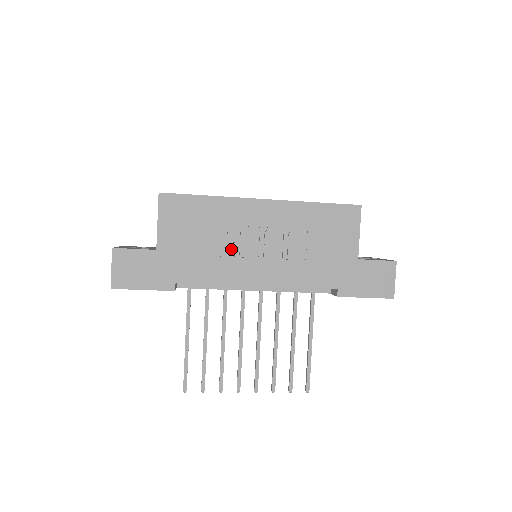
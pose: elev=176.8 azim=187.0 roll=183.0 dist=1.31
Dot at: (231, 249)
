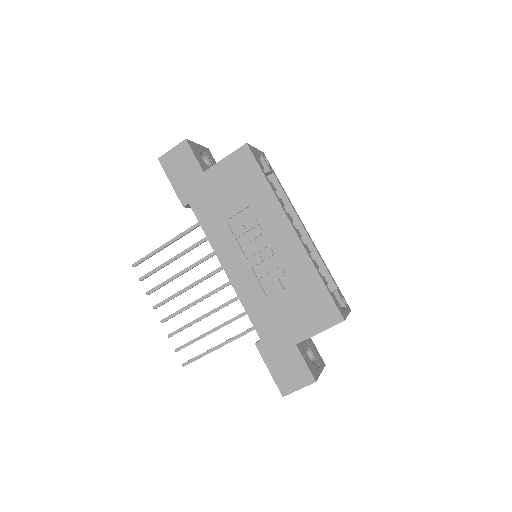
Dot at: (239, 229)
